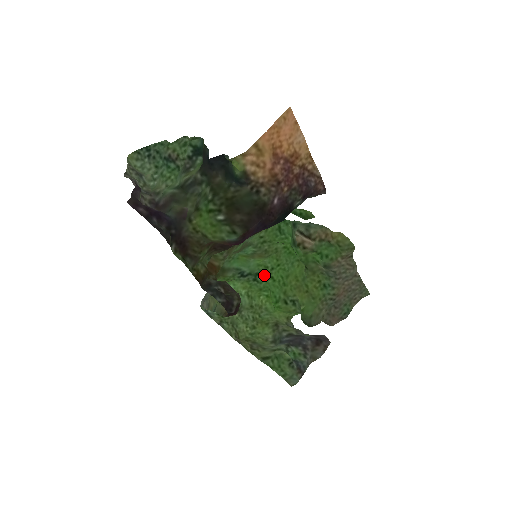
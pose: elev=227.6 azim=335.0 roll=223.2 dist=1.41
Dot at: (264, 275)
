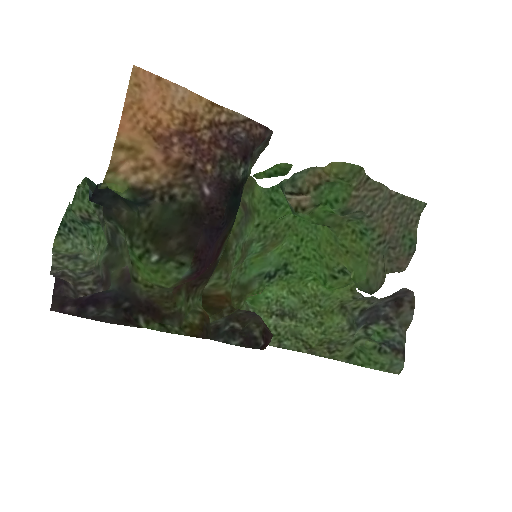
Dot at: (293, 261)
